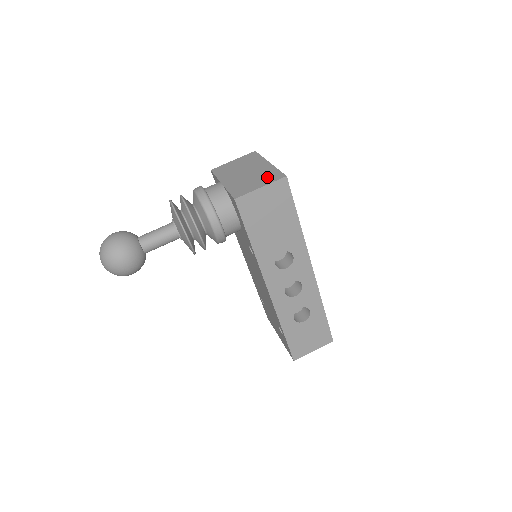
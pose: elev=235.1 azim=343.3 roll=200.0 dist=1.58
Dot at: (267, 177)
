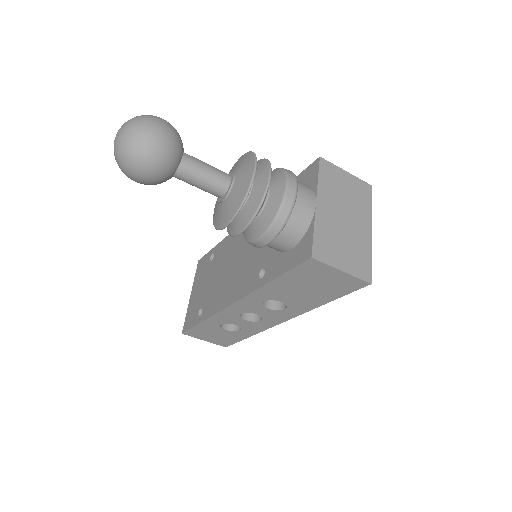
Dot at: (357, 259)
